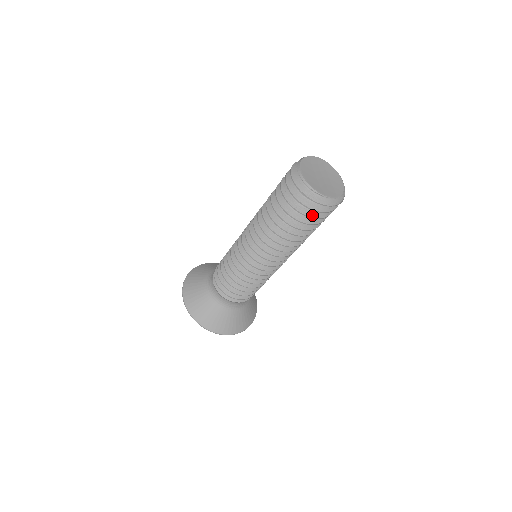
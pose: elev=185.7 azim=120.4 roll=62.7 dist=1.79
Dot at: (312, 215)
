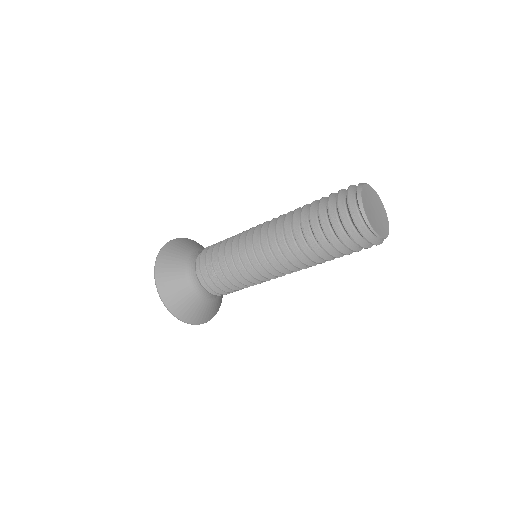
Dot at: (362, 248)
